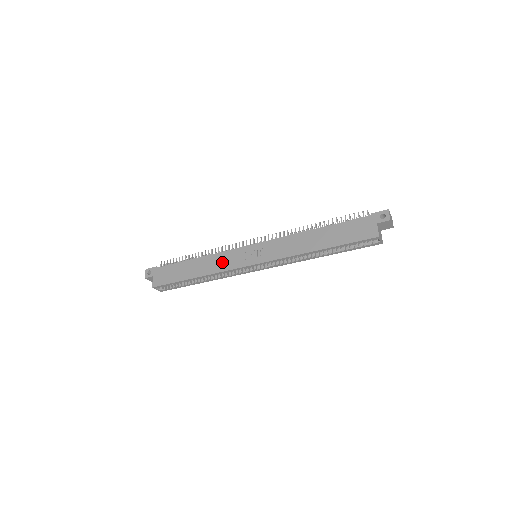
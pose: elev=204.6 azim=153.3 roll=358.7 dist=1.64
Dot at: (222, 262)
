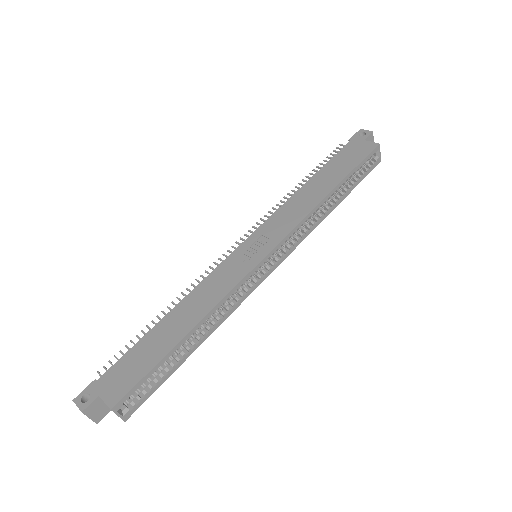
Dot at: (216, 286)
